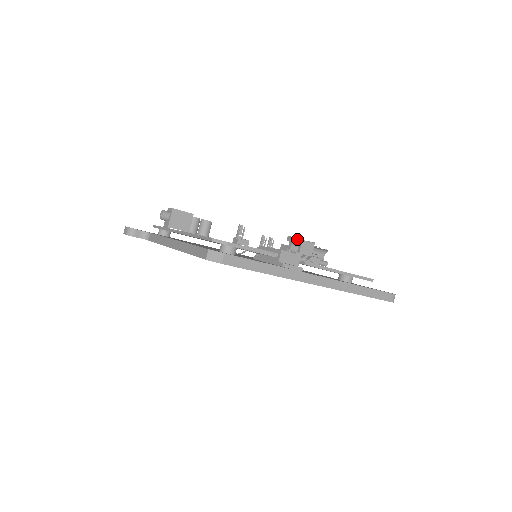
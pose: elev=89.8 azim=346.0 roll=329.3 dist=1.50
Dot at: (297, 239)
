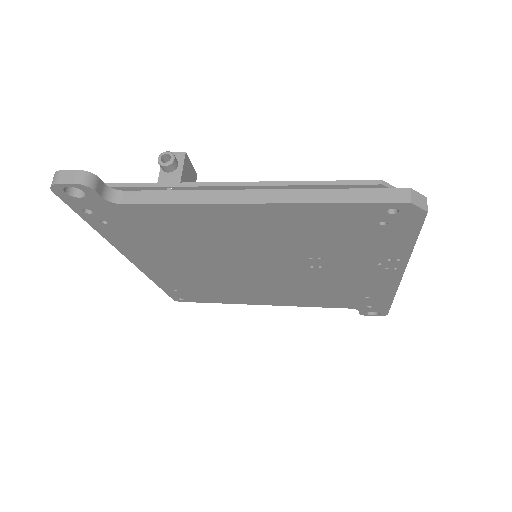
Dot at: occluded
